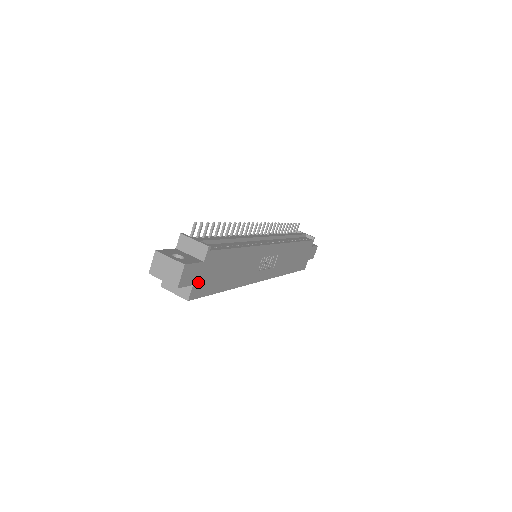
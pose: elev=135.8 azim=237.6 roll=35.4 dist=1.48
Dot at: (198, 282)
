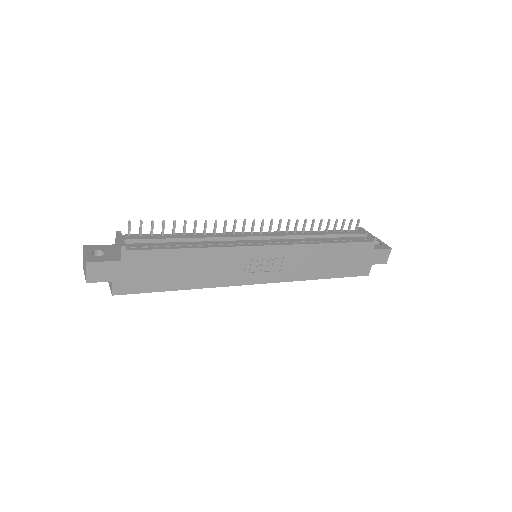
Dot at: (121, 279)
